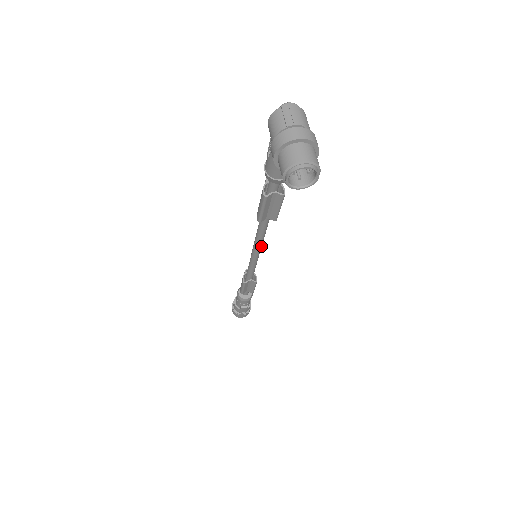
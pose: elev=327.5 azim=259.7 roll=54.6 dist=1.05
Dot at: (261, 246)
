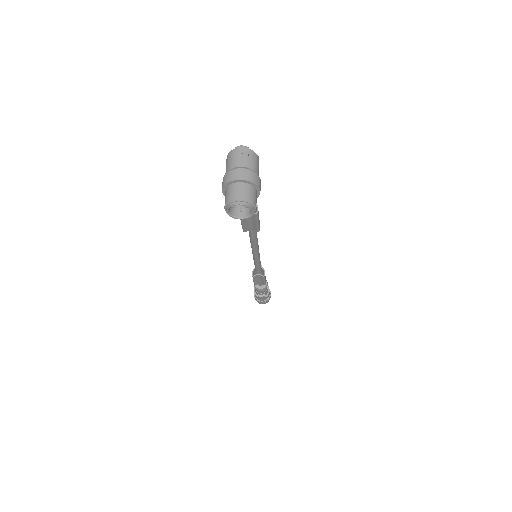
Dot at: (257, 249)
